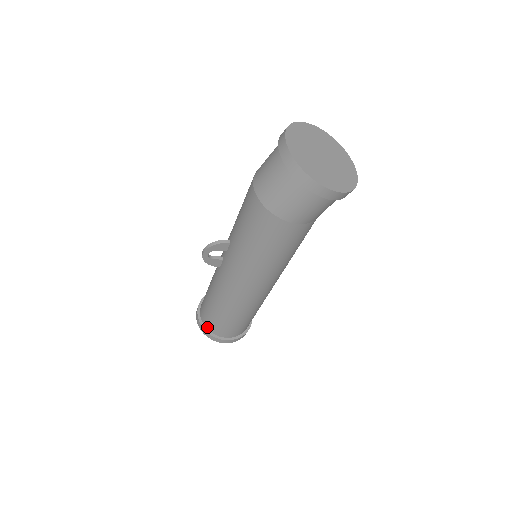
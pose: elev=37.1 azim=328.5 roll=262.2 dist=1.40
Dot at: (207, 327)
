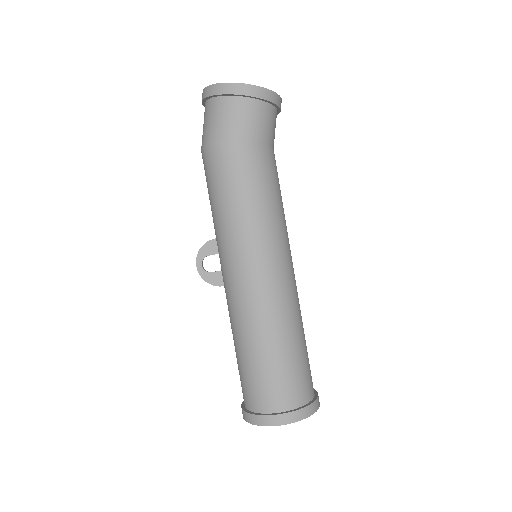
Dot at: (250, 407)
